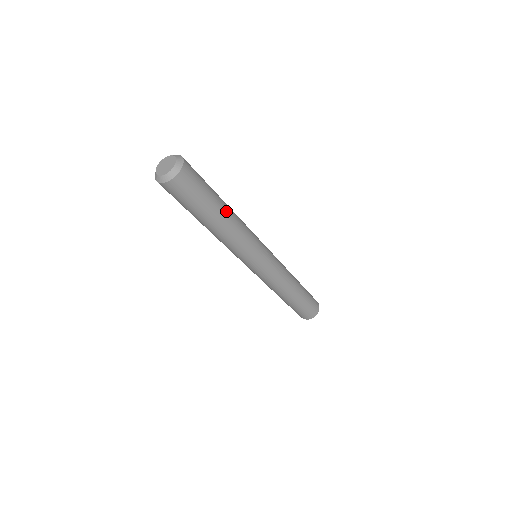
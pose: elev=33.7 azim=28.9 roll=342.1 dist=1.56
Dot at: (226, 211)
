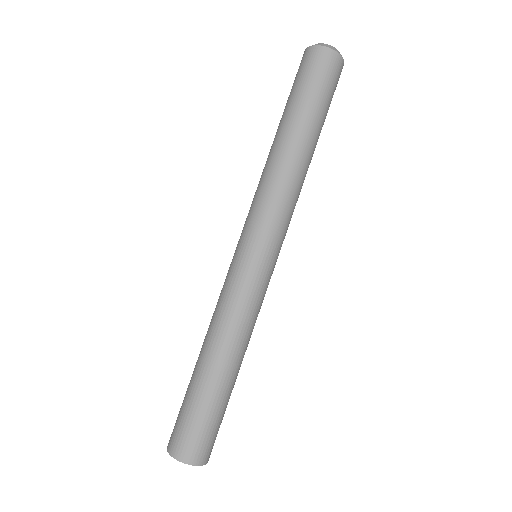
Dot at: (313, 152)
